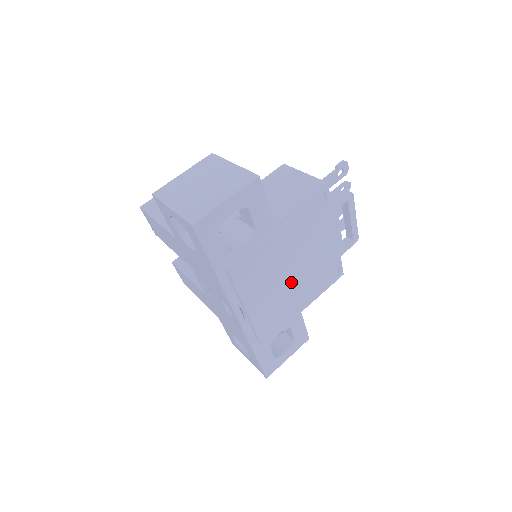
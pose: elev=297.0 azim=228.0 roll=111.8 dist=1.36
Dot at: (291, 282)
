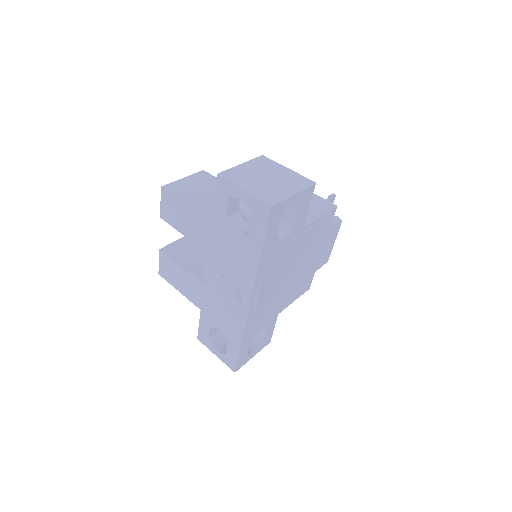
Dot at: (287, 283)
